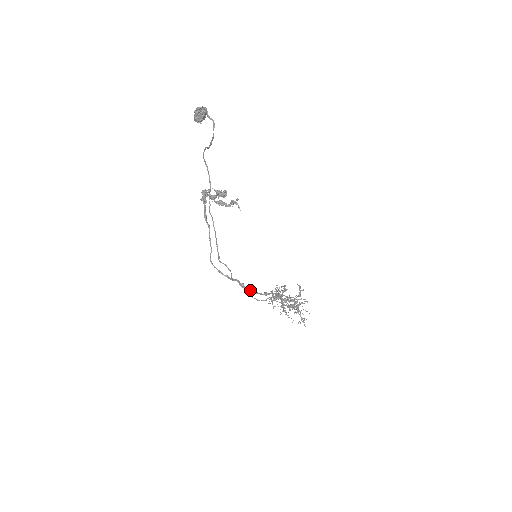
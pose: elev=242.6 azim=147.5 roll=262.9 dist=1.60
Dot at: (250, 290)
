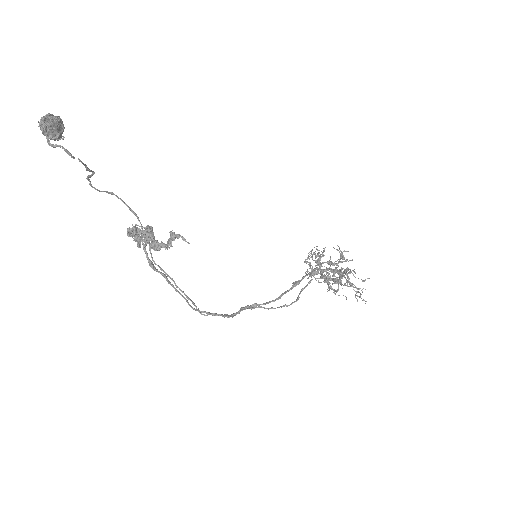
Dot at: (269, 302)
